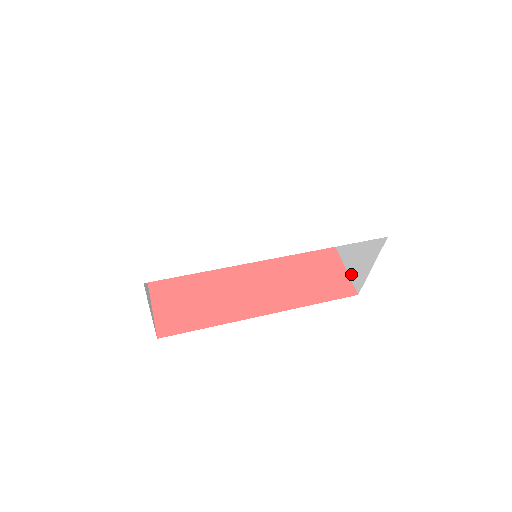
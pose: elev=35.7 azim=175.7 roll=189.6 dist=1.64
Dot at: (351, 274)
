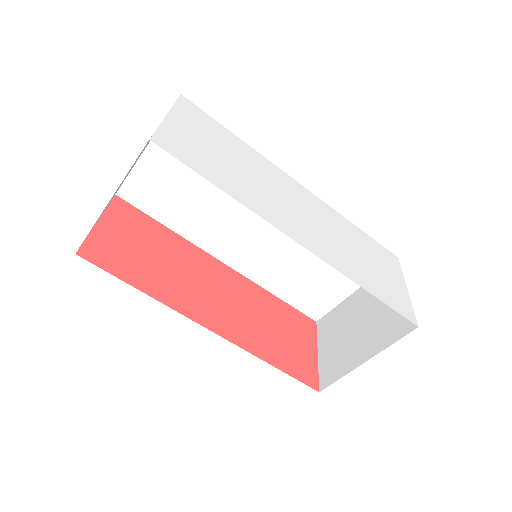
Dot at: (323, 366)
